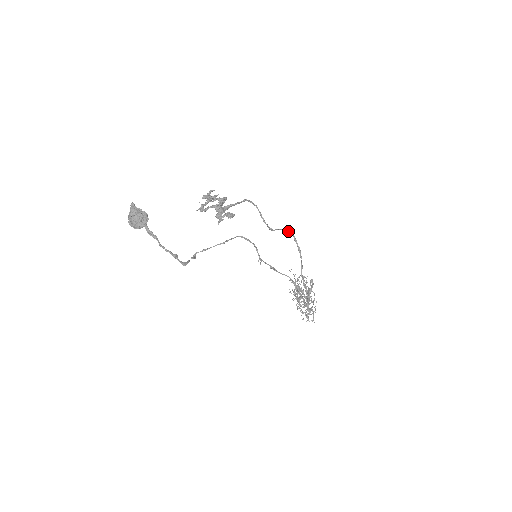
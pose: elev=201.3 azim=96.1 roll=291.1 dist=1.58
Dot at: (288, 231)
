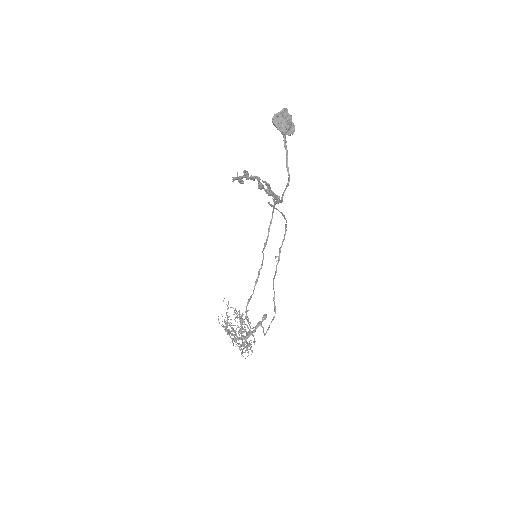
Dot at: occluded
